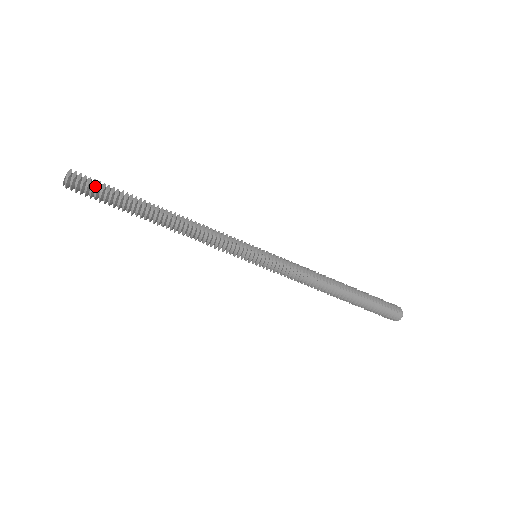
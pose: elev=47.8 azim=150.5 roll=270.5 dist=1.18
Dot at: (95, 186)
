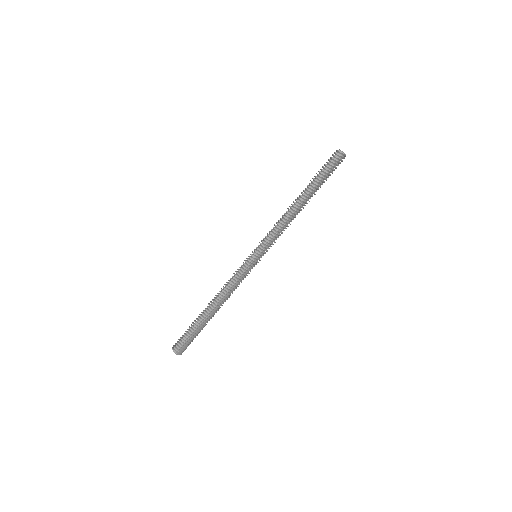
Dot at: (185, 341)
